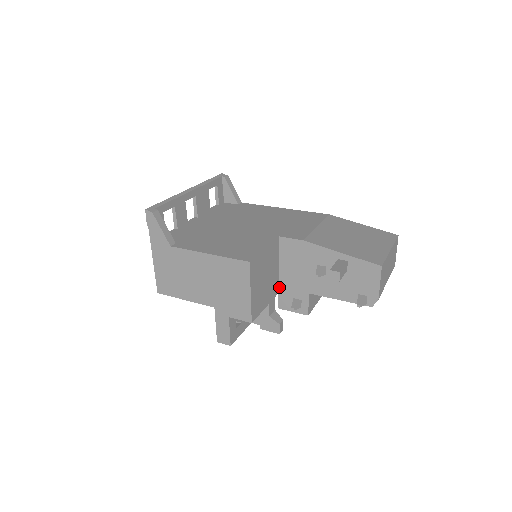
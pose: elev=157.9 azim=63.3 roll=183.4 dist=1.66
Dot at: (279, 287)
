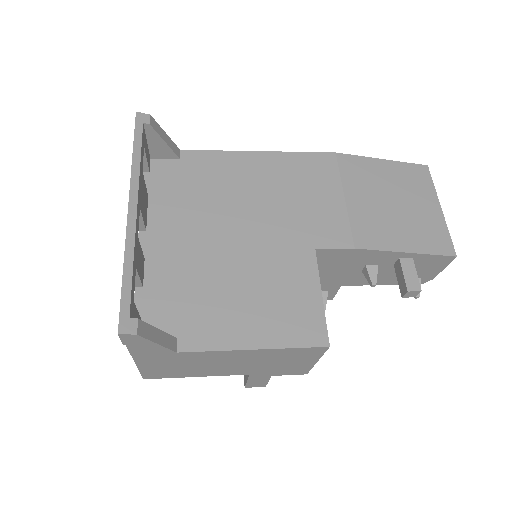
Dot at: occluded
